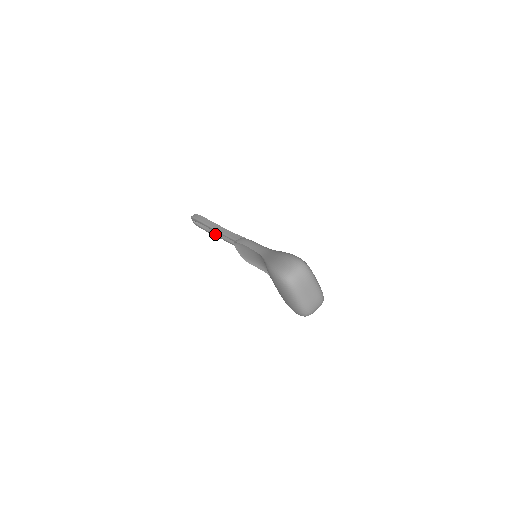
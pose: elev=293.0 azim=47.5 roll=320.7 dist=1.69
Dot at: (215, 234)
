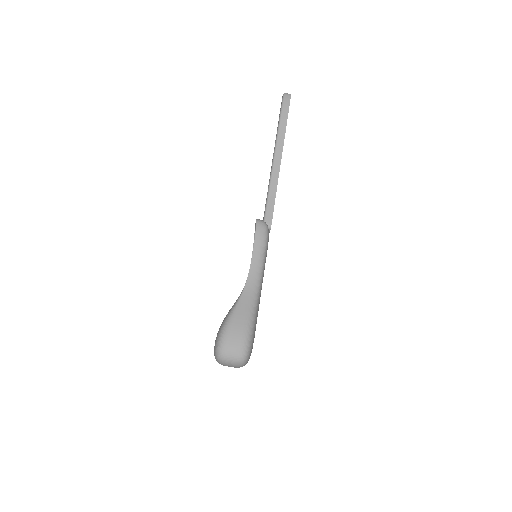
Dot at: occluded
